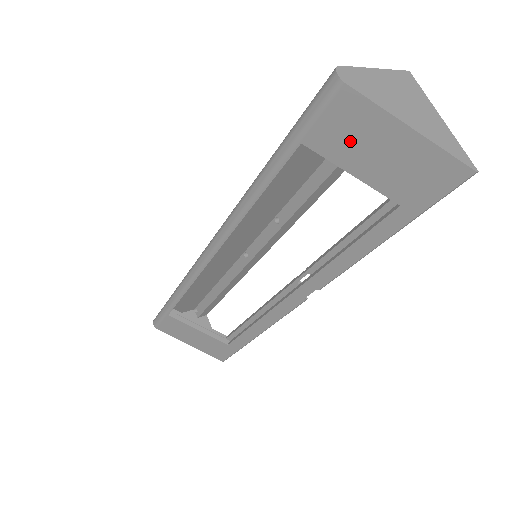
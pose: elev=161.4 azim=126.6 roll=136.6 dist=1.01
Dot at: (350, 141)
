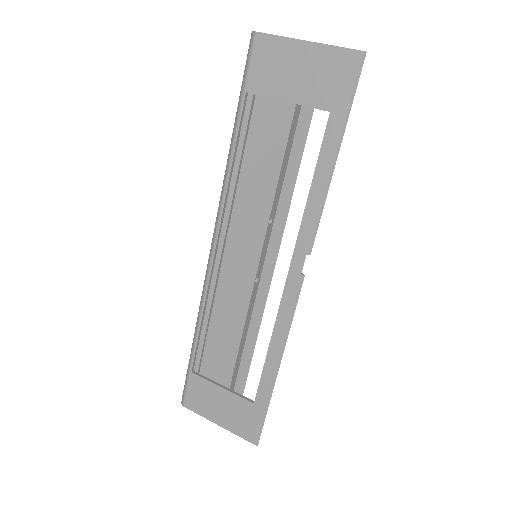
Dot at: (275, 73)
